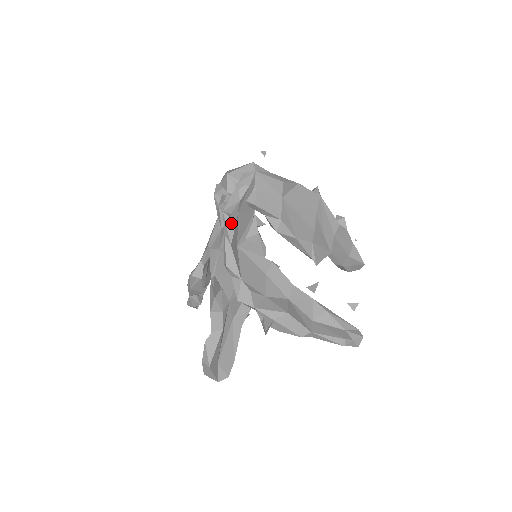
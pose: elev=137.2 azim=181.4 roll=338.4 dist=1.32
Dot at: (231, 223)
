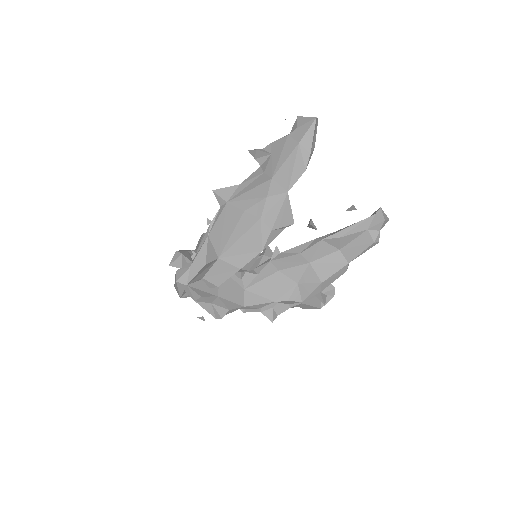
Dot at: (228, 312)
